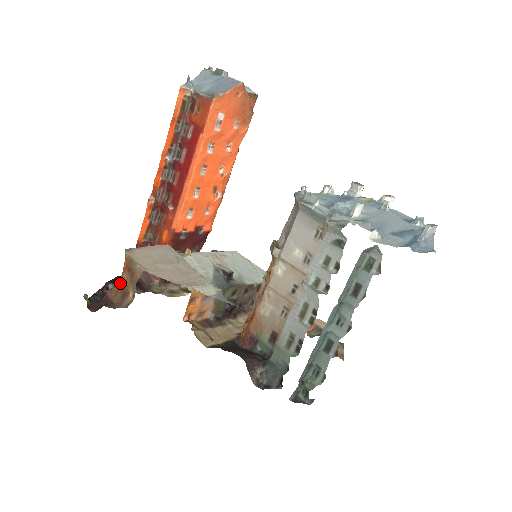
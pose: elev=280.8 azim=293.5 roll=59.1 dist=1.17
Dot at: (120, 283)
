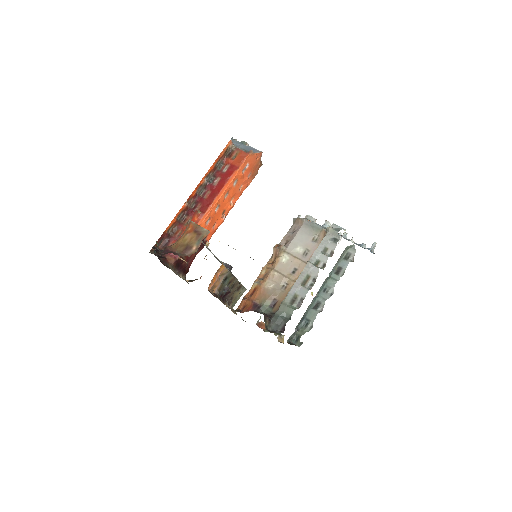
Dot at: (181, 241)
